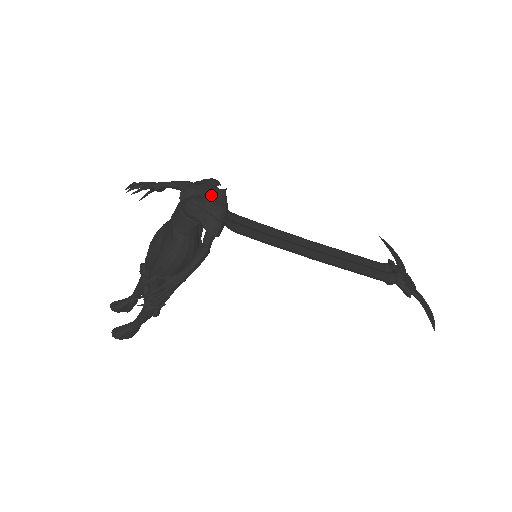
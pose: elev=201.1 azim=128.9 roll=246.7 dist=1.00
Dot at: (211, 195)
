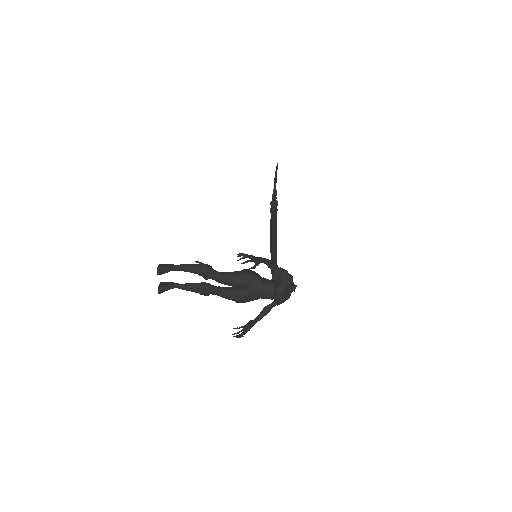
Dot at: (290, 293)
